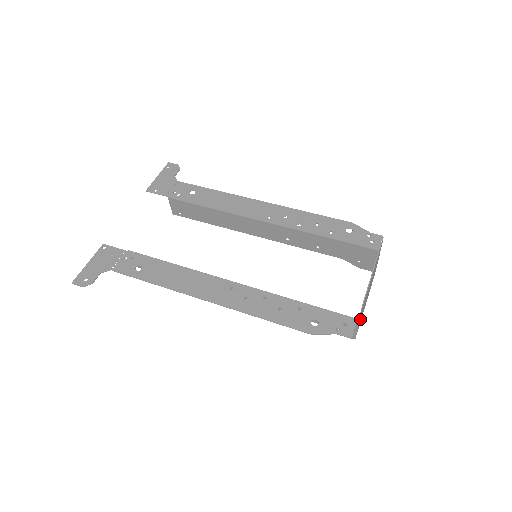
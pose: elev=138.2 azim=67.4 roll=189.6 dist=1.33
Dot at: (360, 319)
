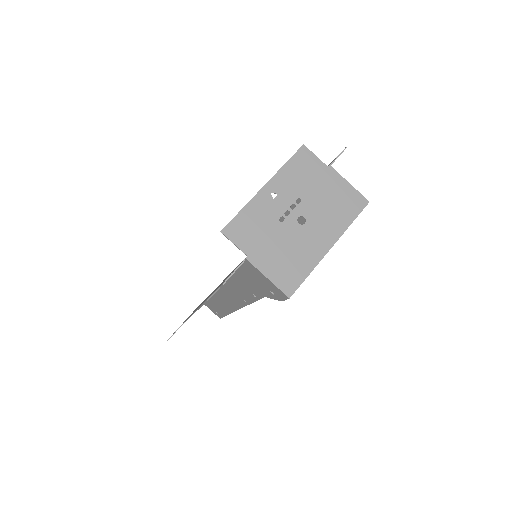
Dot at: (276, 263)
